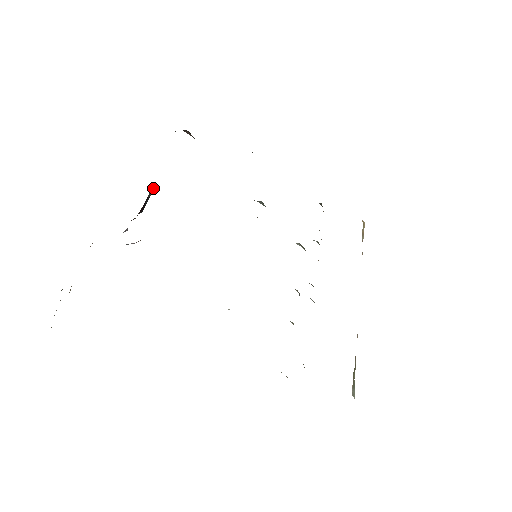
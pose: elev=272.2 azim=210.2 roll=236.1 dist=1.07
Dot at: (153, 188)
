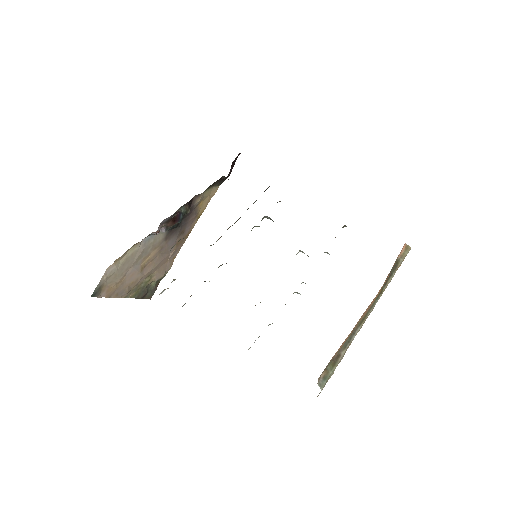
Dot at: (185, 207)
